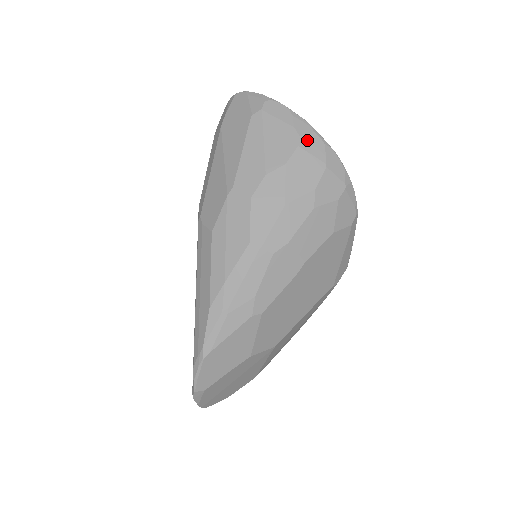
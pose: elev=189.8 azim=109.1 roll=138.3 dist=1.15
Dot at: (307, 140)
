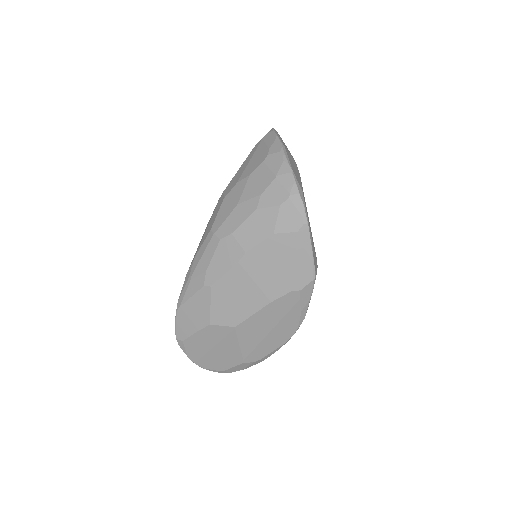
Dot at: (272, 158)
